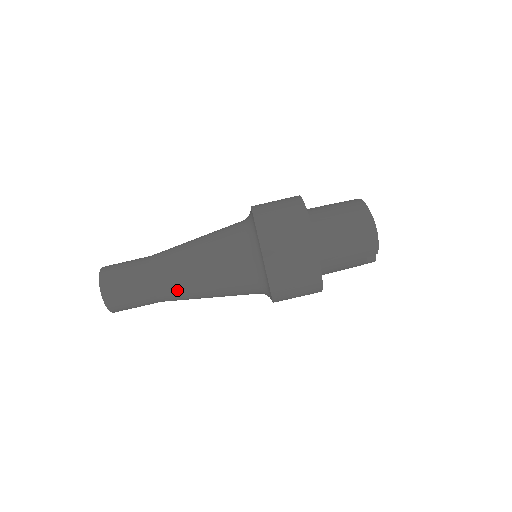
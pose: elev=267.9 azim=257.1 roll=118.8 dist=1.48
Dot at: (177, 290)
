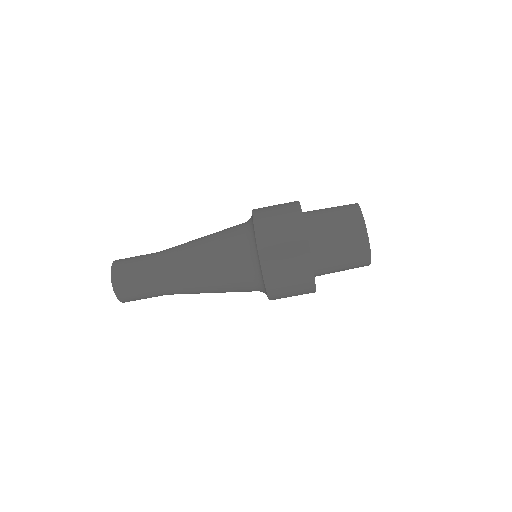
Dot at: (186, 293)
